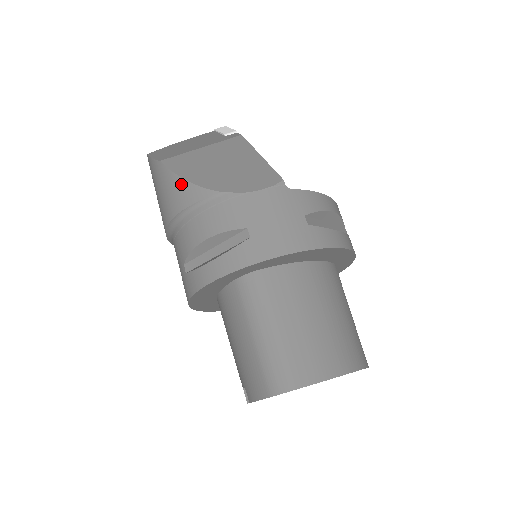
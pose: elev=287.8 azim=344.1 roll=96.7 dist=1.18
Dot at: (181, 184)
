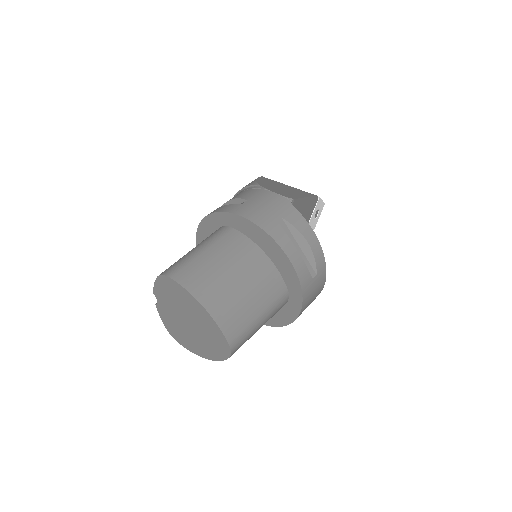
Dot at: occluded
